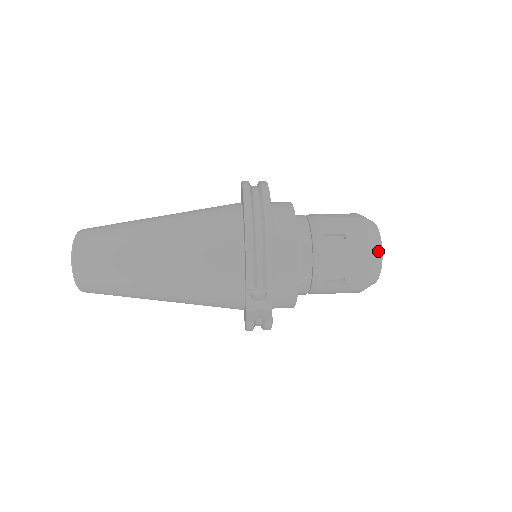
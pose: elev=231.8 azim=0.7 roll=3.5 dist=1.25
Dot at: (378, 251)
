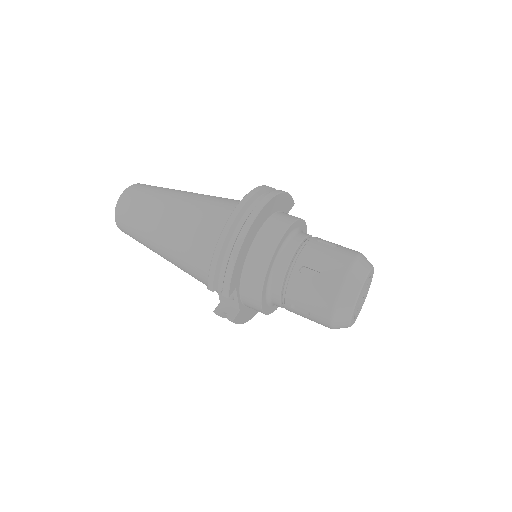
Dot at: (349, 302)
